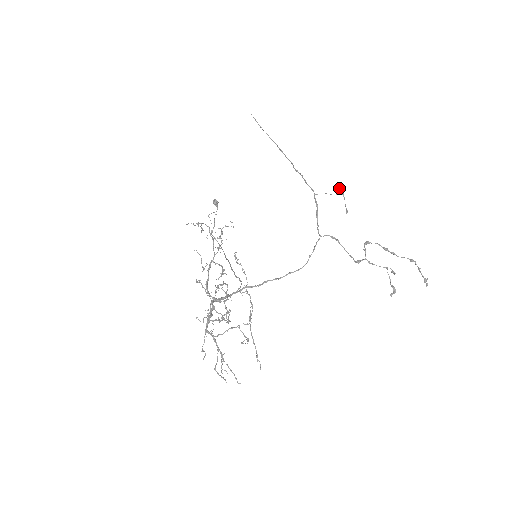
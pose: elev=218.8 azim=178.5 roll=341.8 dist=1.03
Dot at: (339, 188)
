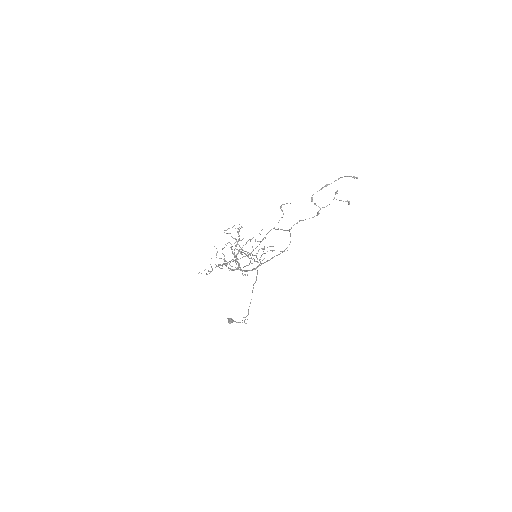
Dot at: (280, 206)
